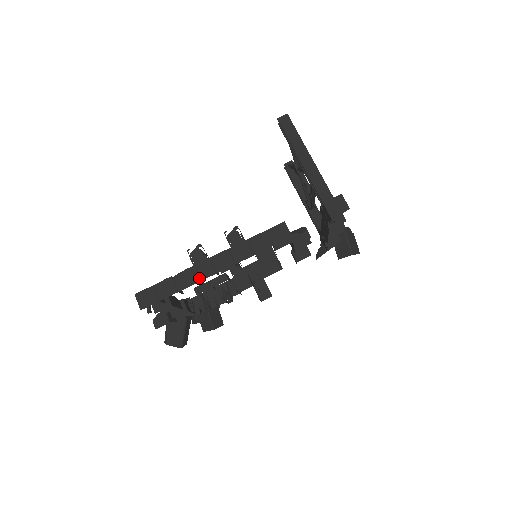
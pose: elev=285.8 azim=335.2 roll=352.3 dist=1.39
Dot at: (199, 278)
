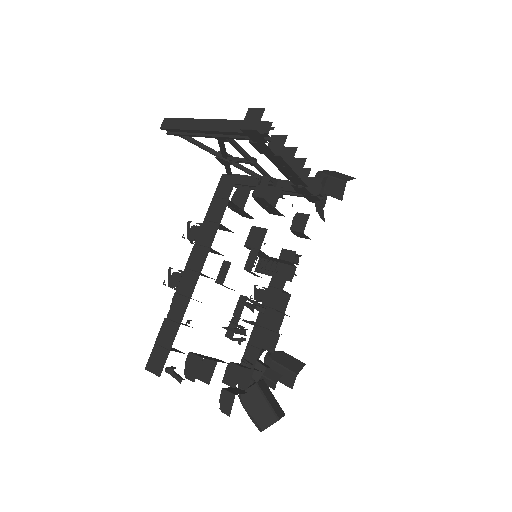
Dot at: (189, 293)
